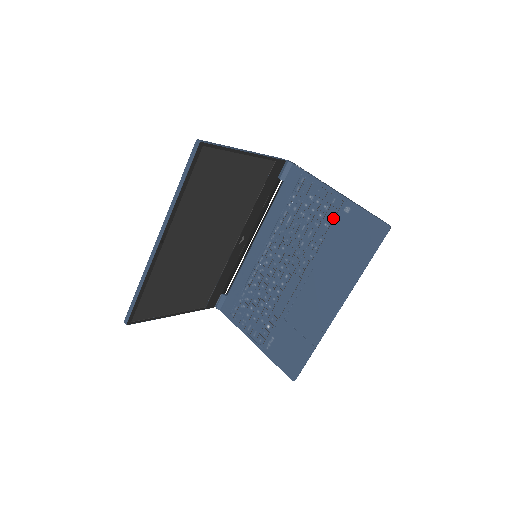
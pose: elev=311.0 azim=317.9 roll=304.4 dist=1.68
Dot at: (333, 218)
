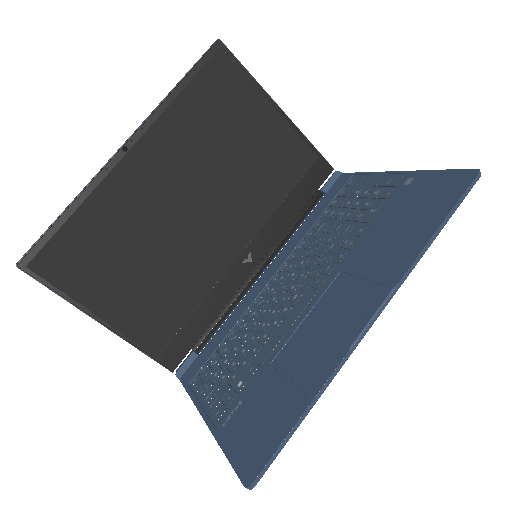
Dot at: (385, 200)
